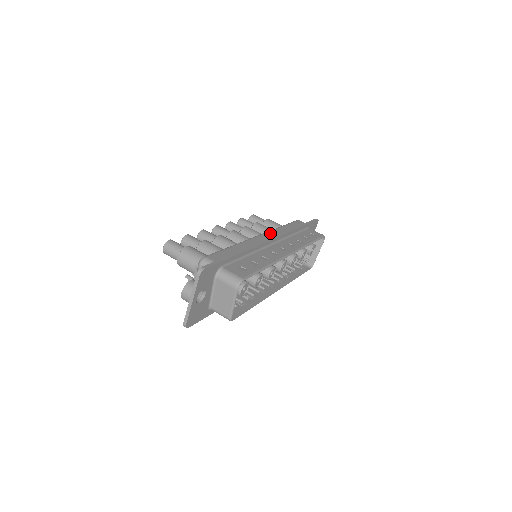
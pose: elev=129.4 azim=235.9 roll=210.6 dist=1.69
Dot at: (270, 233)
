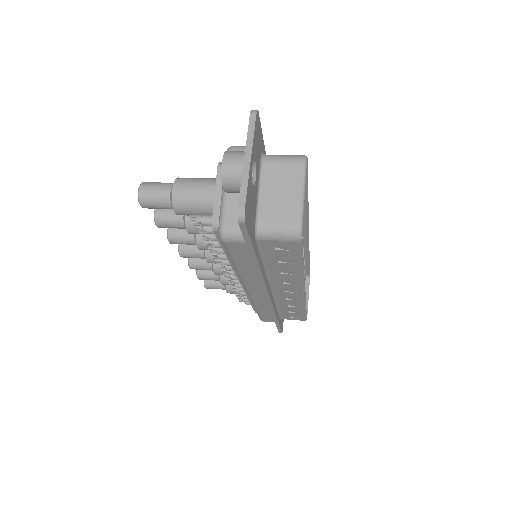
Dot at: occluded
